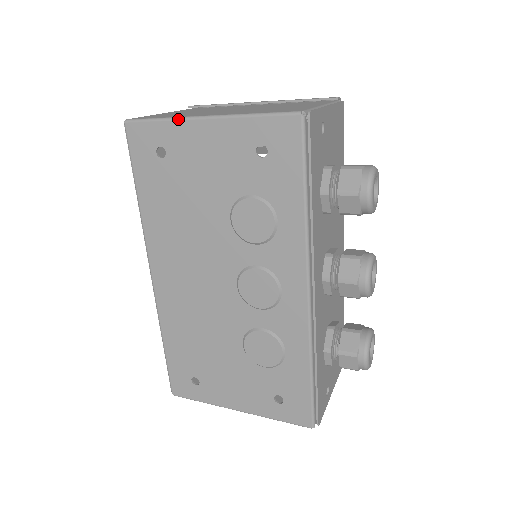
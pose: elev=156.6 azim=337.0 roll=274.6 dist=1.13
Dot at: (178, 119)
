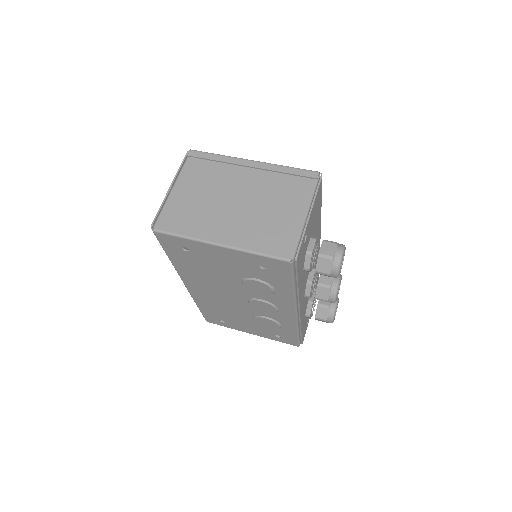
Dot at: (197, 241)
